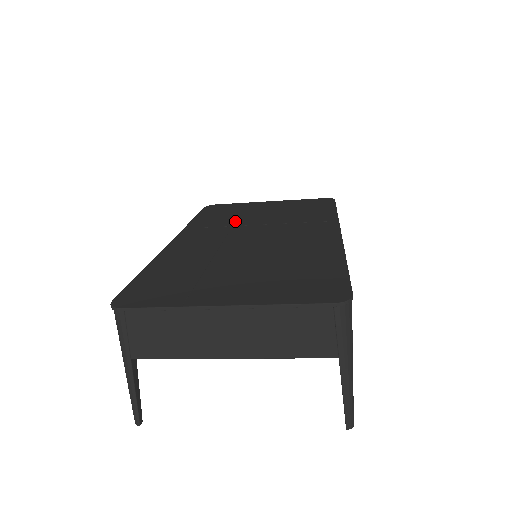
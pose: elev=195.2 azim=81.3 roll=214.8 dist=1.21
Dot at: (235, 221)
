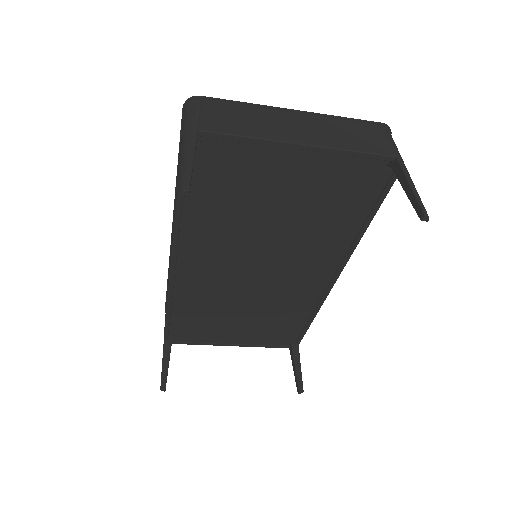
Dot at: occluded
